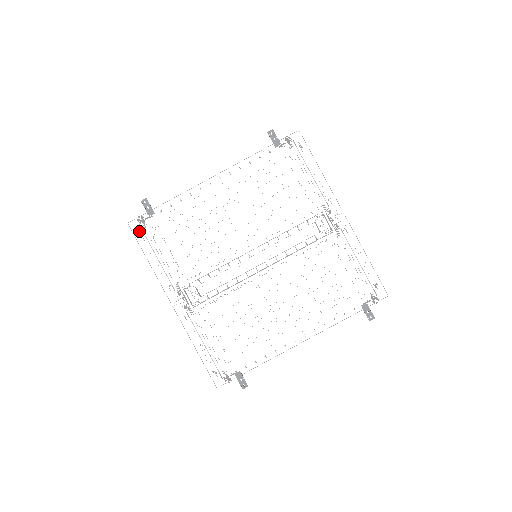
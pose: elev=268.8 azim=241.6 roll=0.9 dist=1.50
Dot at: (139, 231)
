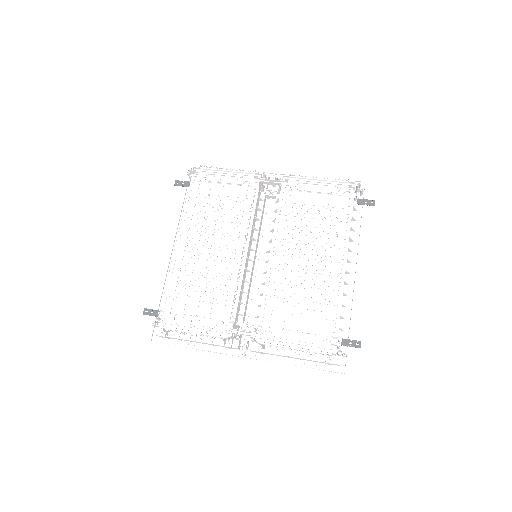
Dot at: (163, 334)
